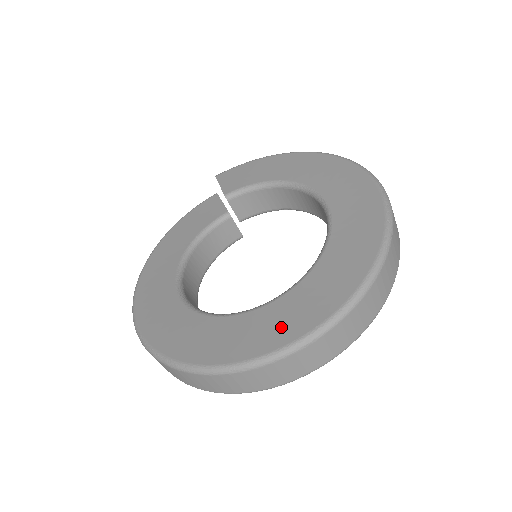
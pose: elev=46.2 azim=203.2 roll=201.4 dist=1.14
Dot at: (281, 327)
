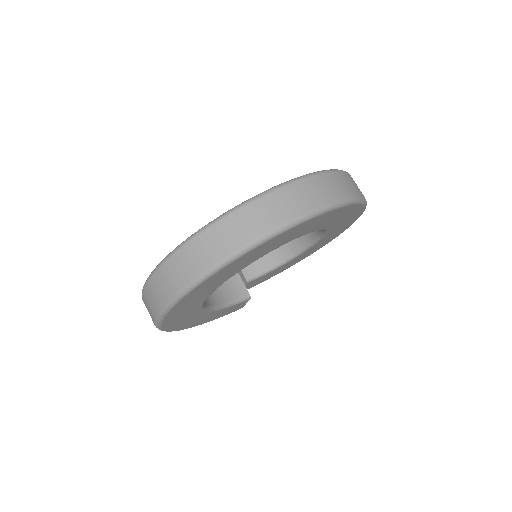
Dot at: occluded
